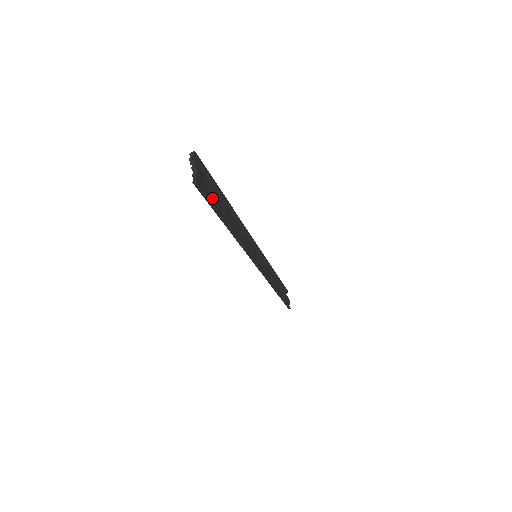
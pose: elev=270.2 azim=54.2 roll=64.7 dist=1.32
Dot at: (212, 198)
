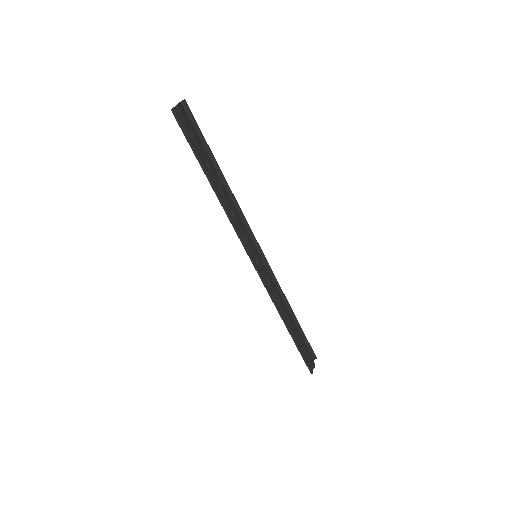
Dot at: (193, 139)
